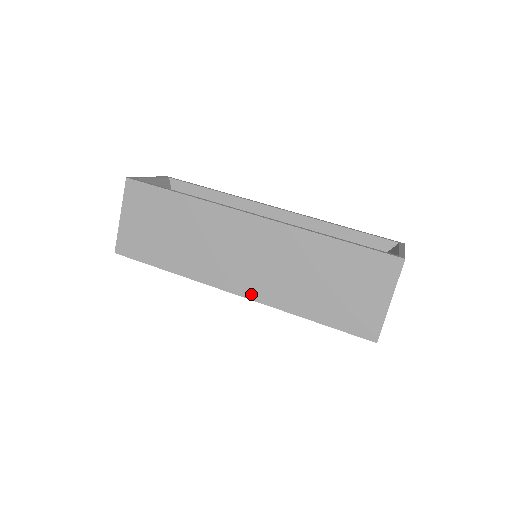
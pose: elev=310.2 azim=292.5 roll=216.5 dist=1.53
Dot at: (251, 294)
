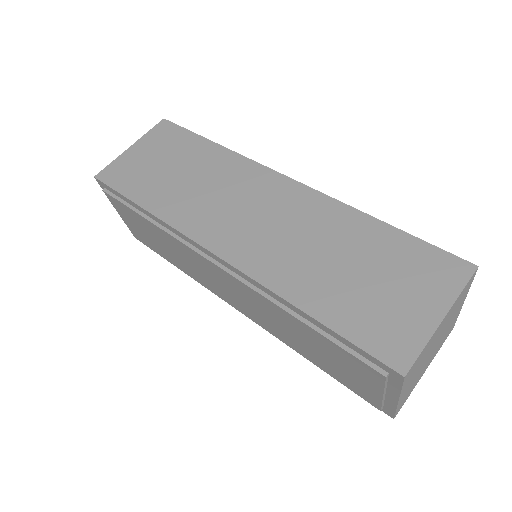
Dot at: (236, 258)
